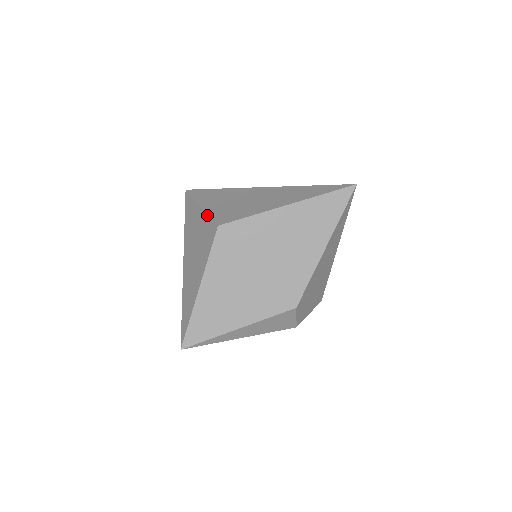
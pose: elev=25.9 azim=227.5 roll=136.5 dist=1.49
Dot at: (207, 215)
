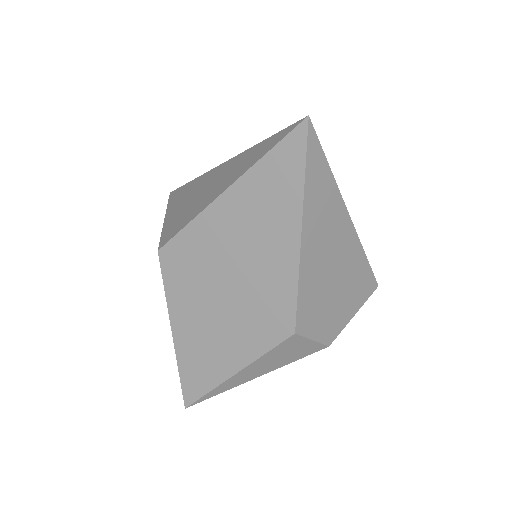
Dot at: (161, 233)
